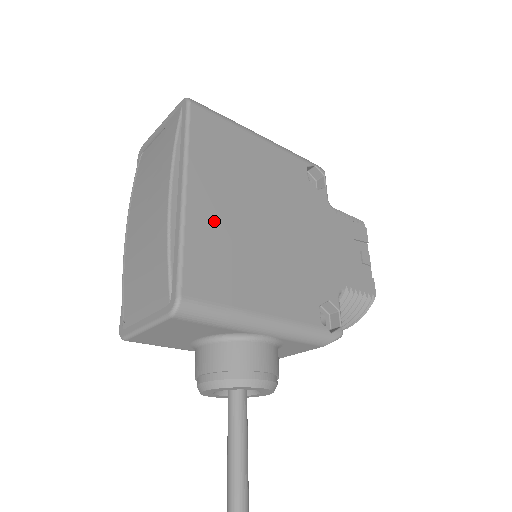
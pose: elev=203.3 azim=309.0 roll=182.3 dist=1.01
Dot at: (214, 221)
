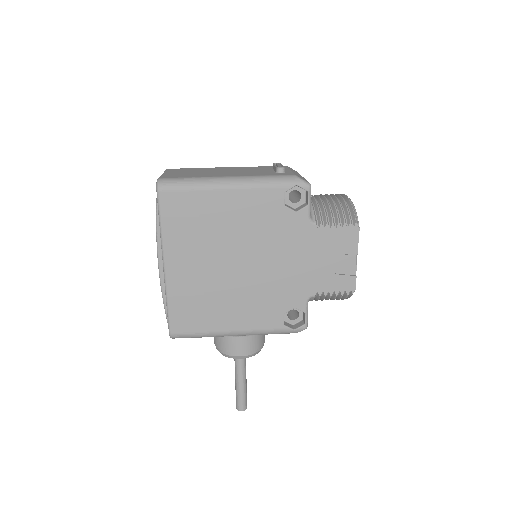
Dot at: (188, 281)
